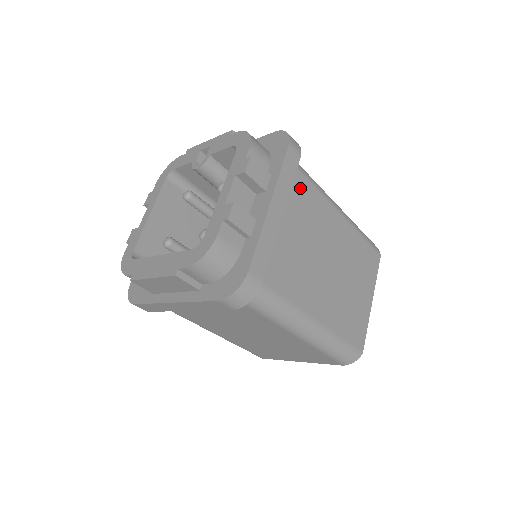
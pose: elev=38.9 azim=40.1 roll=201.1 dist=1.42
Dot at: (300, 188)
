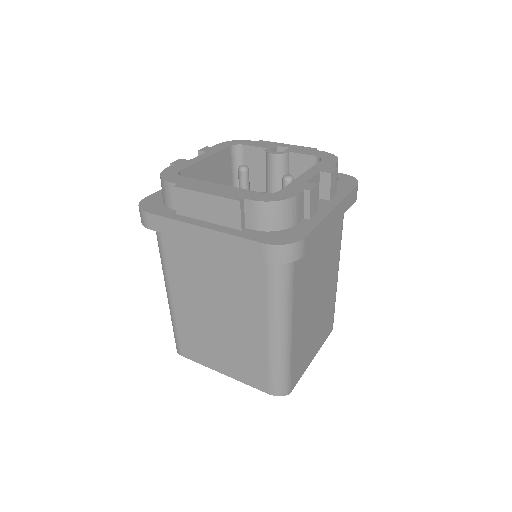
Dot at: (338, 223)
